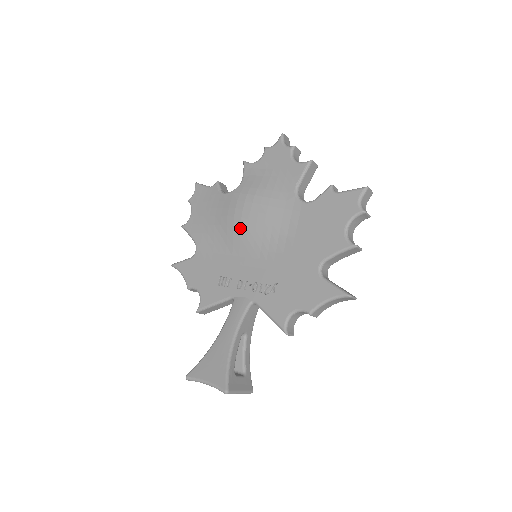
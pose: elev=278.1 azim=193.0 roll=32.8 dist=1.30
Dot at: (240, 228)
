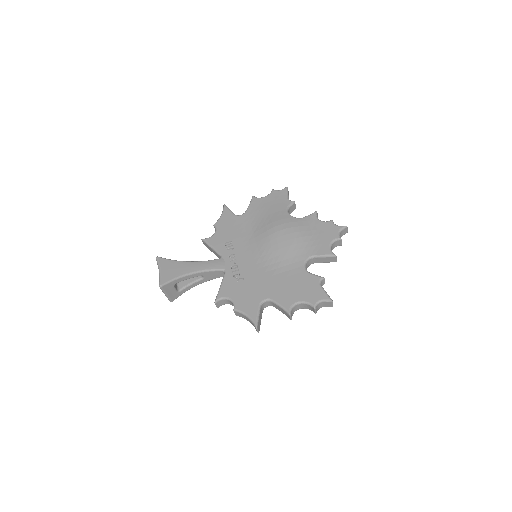
Dot at: (268, 235)
